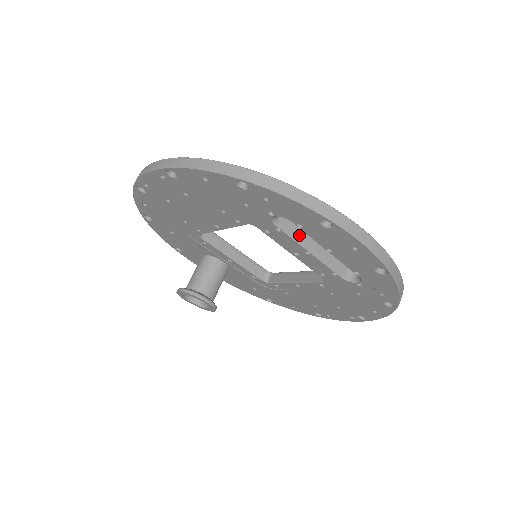
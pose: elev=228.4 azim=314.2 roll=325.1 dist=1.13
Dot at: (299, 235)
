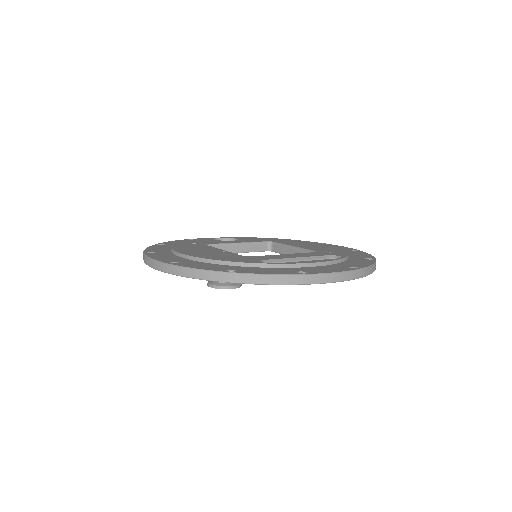
Dot at: occluded
